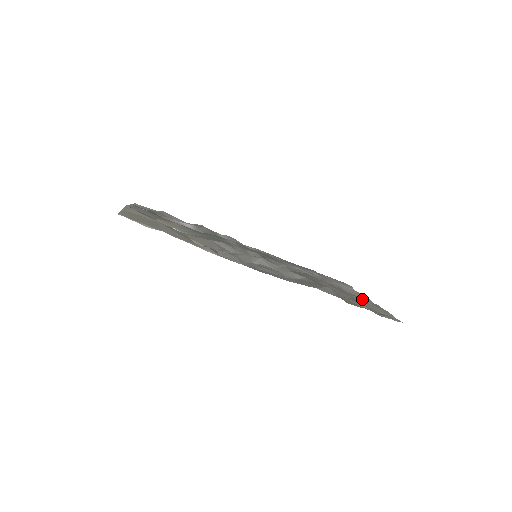
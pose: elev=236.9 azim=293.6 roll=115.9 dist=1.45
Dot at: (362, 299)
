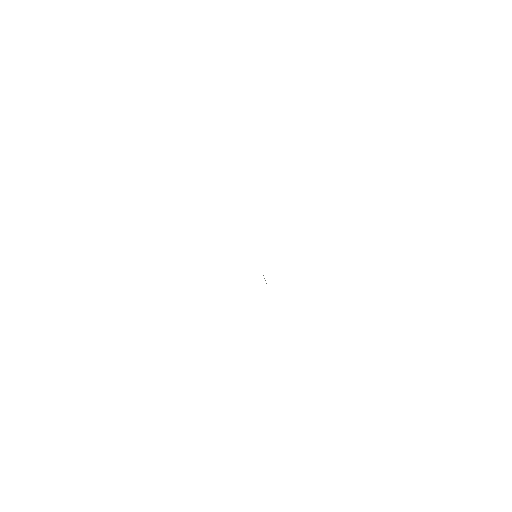
Dot at: occluded
